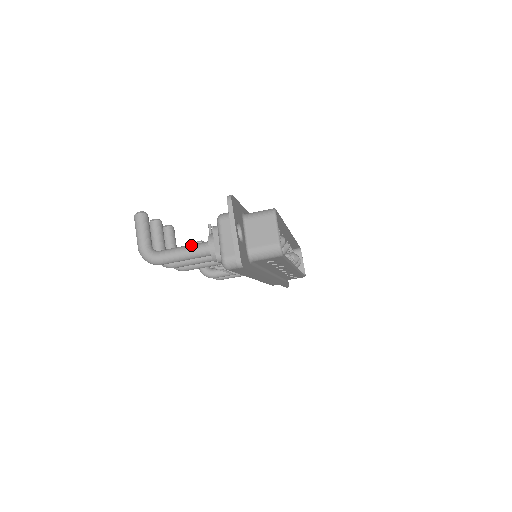
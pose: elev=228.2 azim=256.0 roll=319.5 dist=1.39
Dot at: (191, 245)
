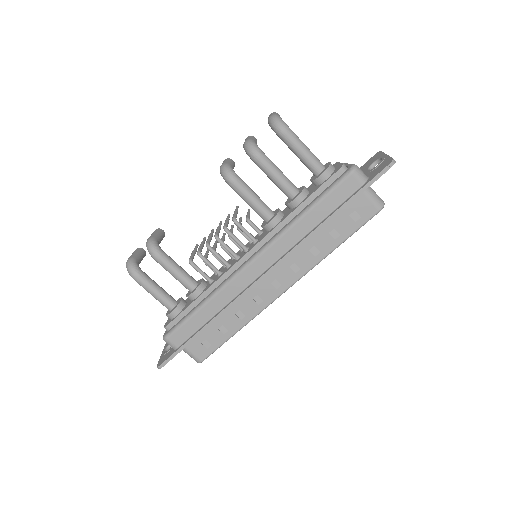
Dot at: occluded
